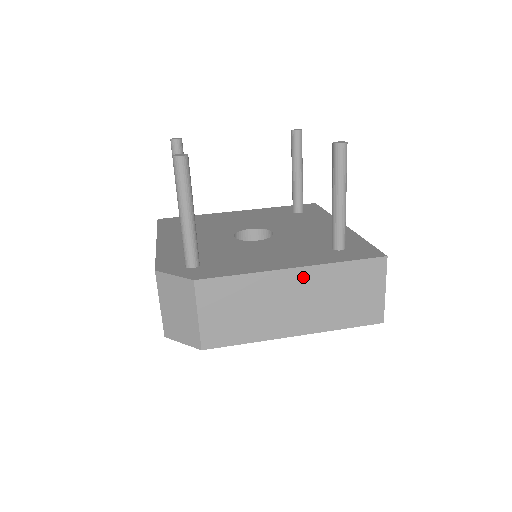
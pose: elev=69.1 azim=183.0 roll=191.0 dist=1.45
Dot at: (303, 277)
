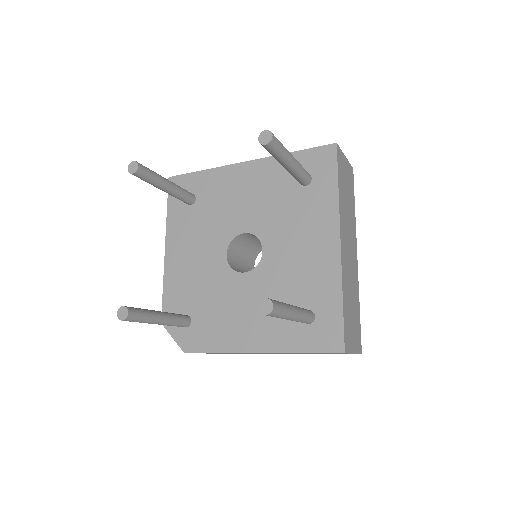
Dot at: occluded
